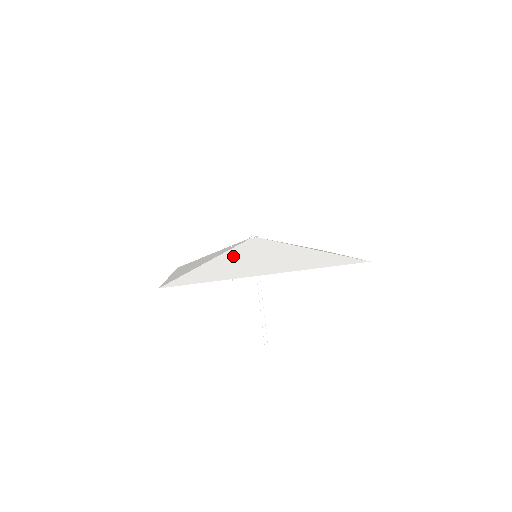
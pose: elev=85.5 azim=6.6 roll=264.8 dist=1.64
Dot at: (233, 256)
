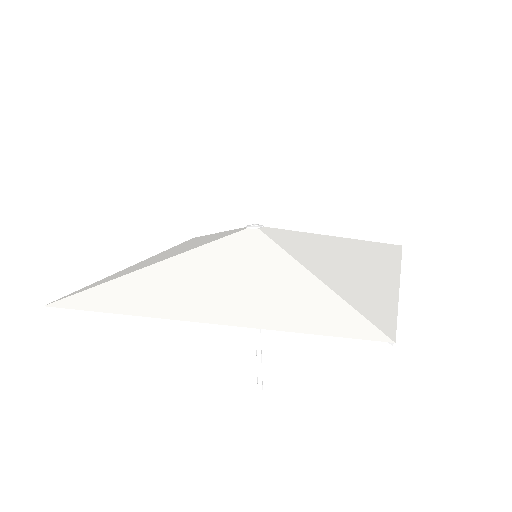
Dot at: (190, 262)
